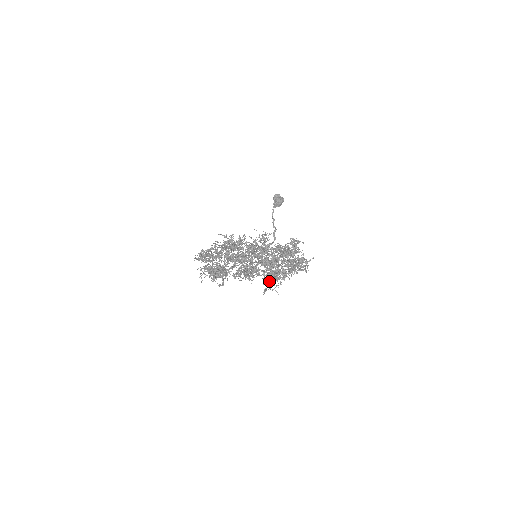
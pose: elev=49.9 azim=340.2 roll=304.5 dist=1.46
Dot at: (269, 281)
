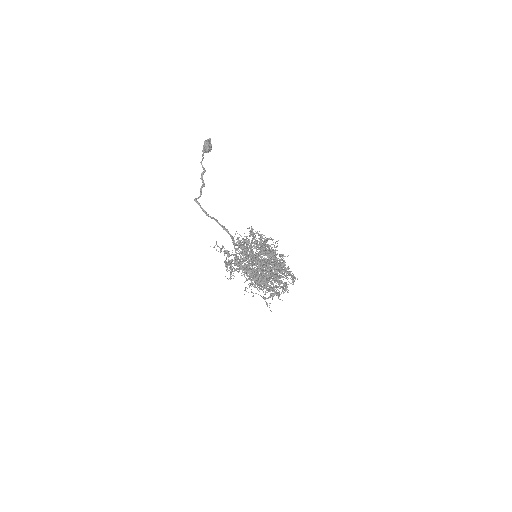
Dot at: occluded
